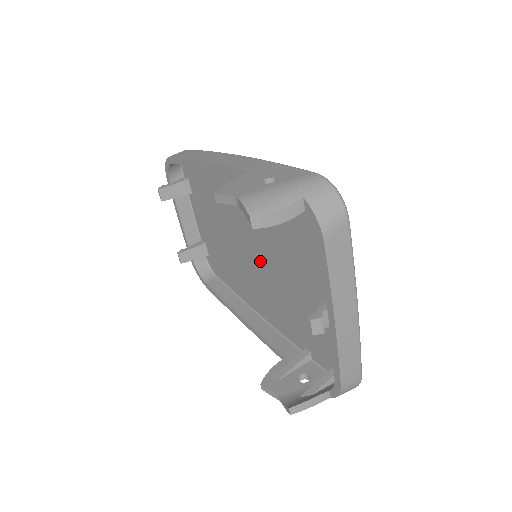
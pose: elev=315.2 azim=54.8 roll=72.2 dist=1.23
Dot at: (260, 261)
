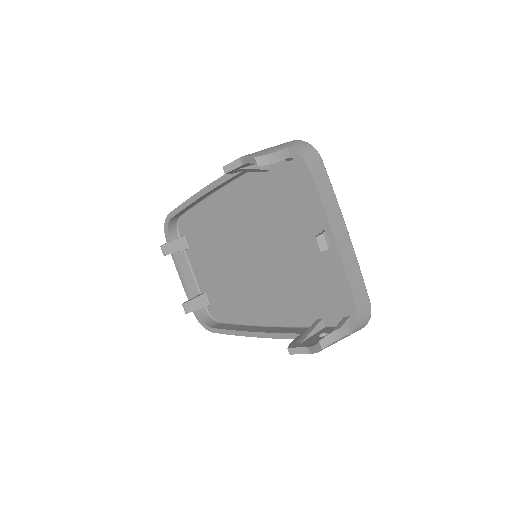
Dot at: (260, 261)
